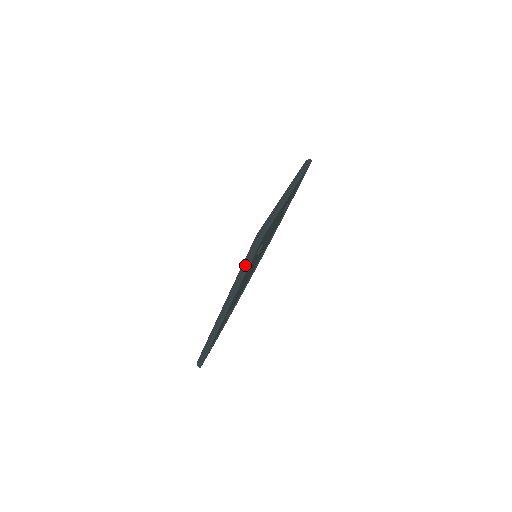
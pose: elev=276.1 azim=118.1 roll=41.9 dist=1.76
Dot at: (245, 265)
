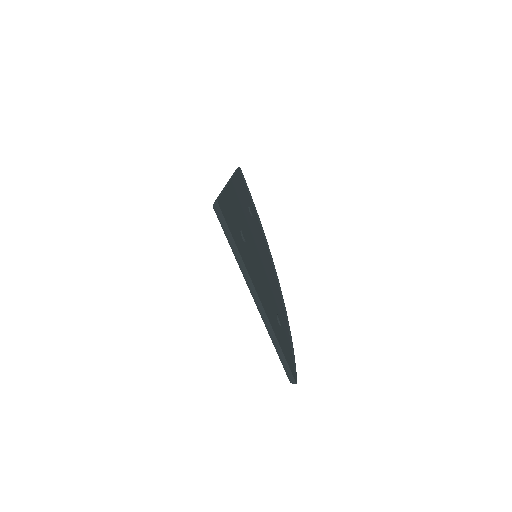
Dot at: (230, 241)
